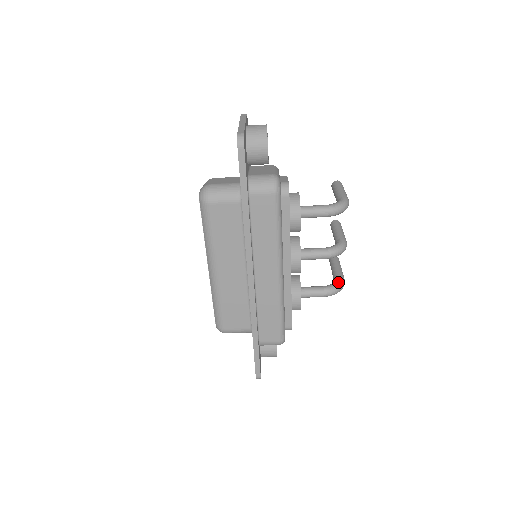
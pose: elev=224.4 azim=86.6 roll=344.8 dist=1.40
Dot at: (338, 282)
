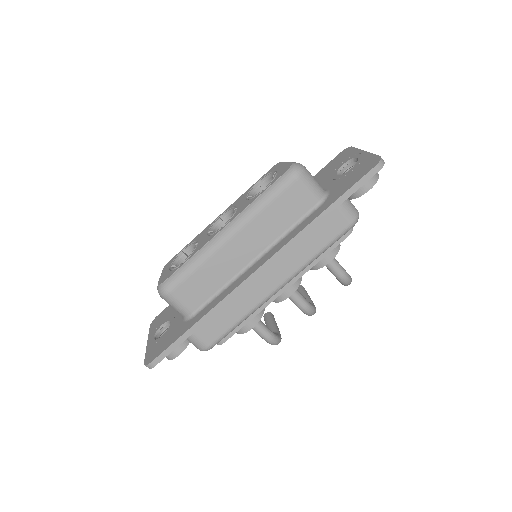
Dot at: (280, 336)
